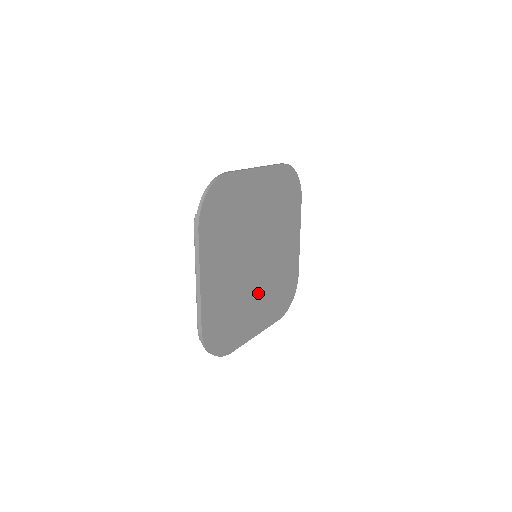
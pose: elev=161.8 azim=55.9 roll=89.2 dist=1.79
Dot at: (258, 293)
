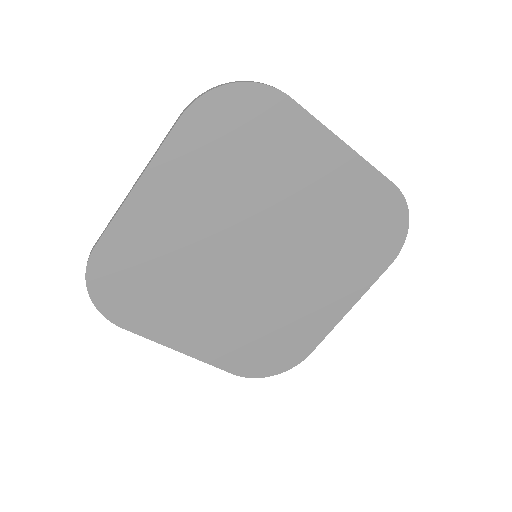
Dot at: (304, 281)
